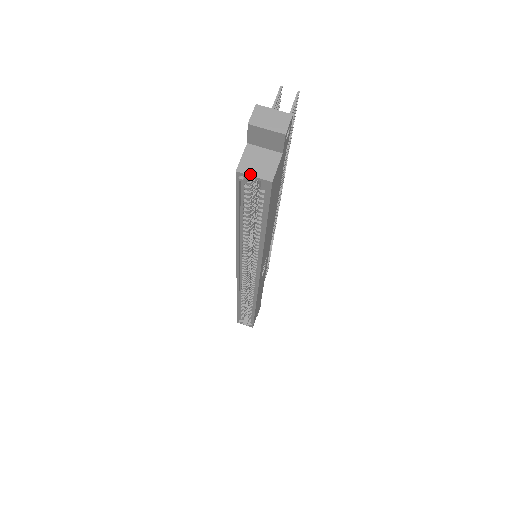
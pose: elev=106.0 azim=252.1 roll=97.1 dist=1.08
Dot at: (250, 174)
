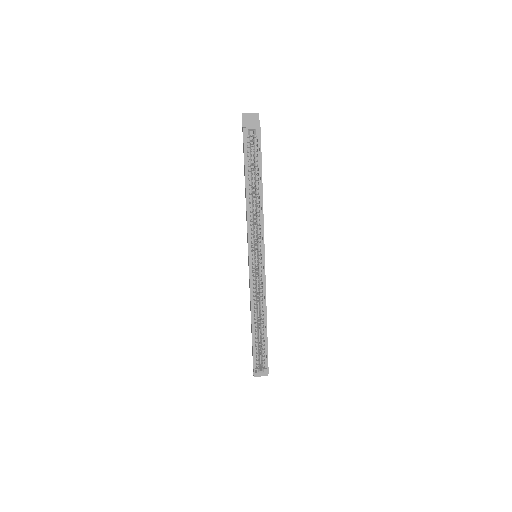
Dot at: (250, 127)
